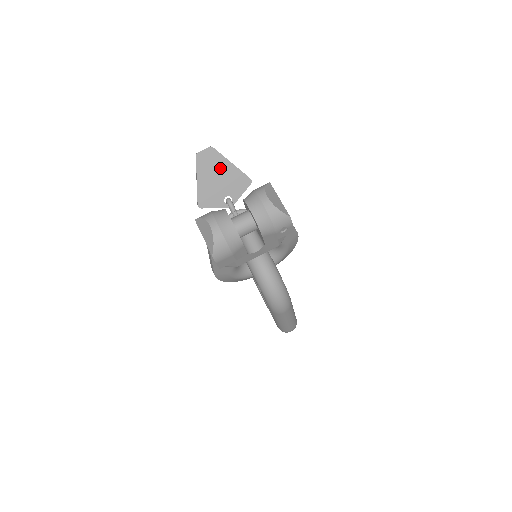
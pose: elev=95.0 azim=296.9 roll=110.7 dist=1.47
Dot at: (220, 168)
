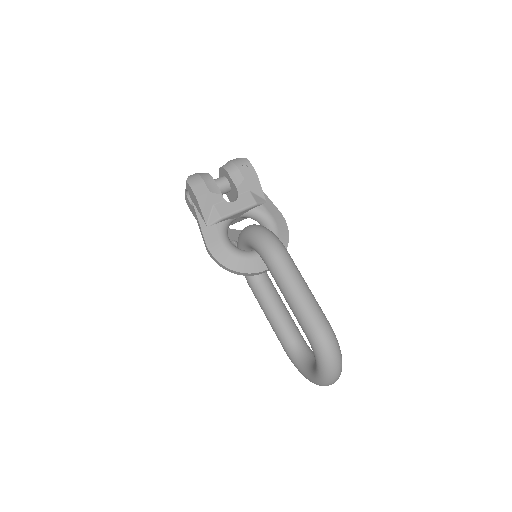
Dot at: occluded
